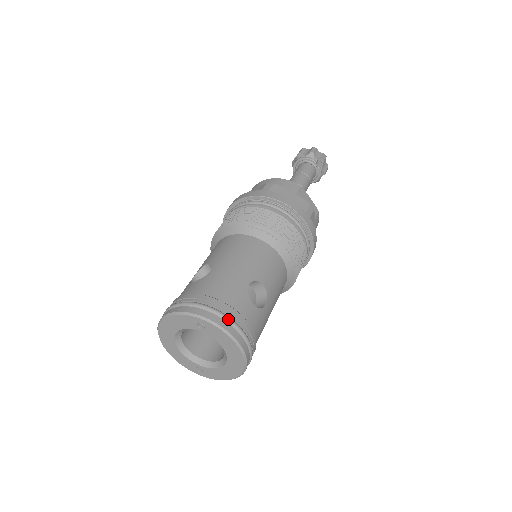
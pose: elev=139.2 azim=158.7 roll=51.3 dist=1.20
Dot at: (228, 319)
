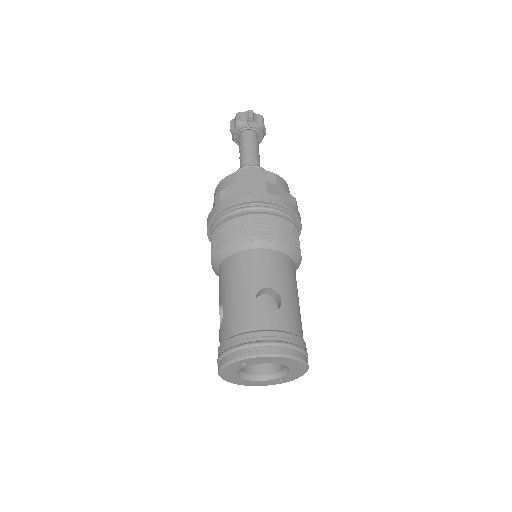
Dot at: (256, 344)
